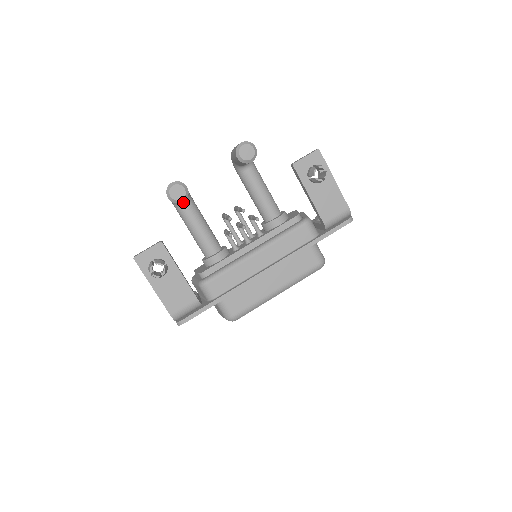
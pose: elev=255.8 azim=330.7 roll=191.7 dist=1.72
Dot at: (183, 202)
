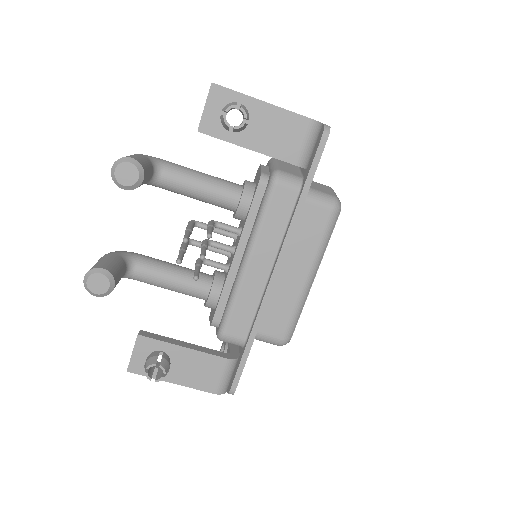
Dot at: (128, 270)
